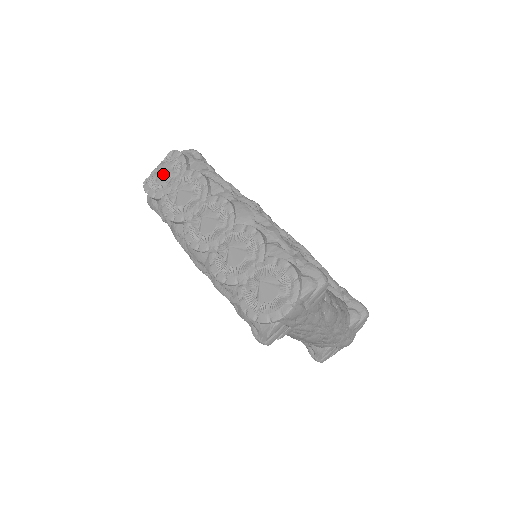
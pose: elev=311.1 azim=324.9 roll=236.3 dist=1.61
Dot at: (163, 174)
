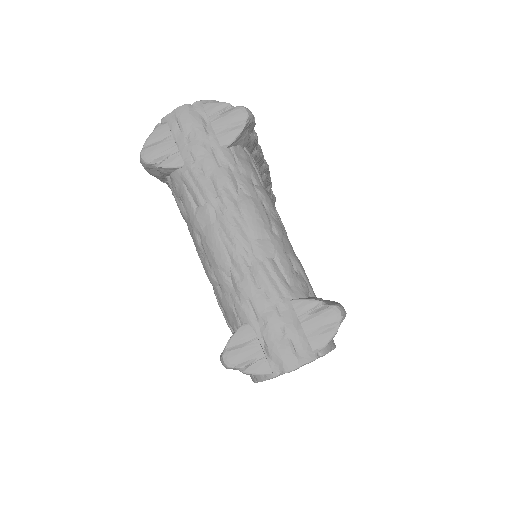
Dot at: occluded
